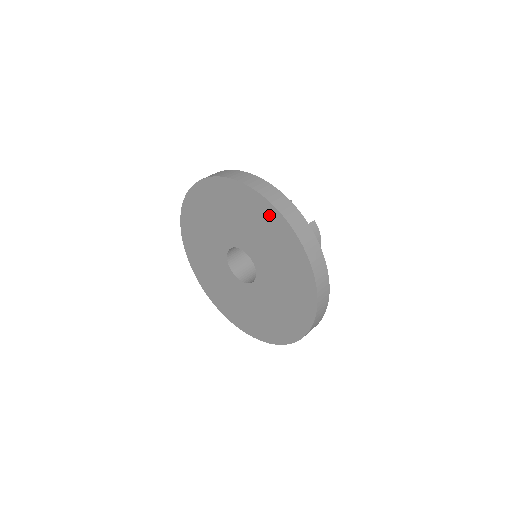
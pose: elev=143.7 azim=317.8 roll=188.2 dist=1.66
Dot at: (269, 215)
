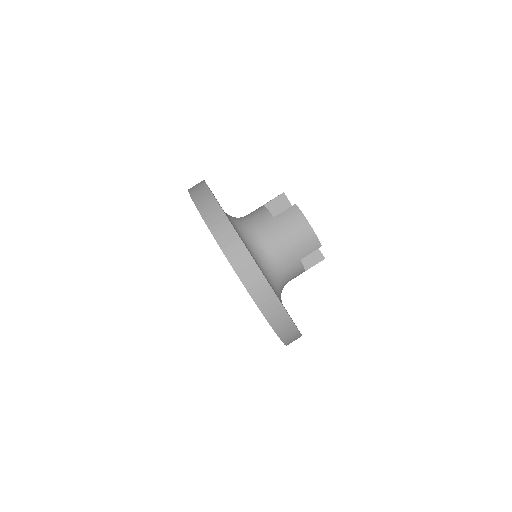
Dot at: occluded
